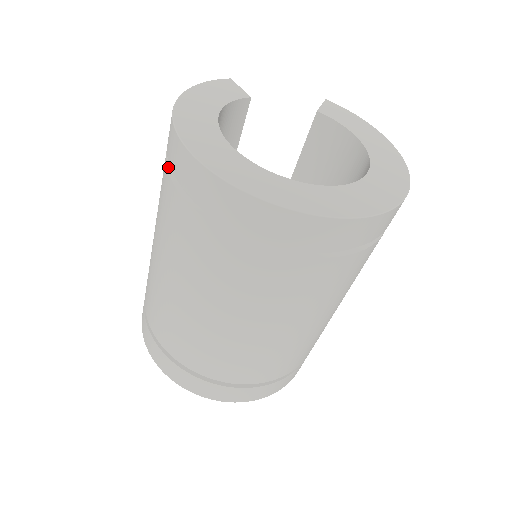
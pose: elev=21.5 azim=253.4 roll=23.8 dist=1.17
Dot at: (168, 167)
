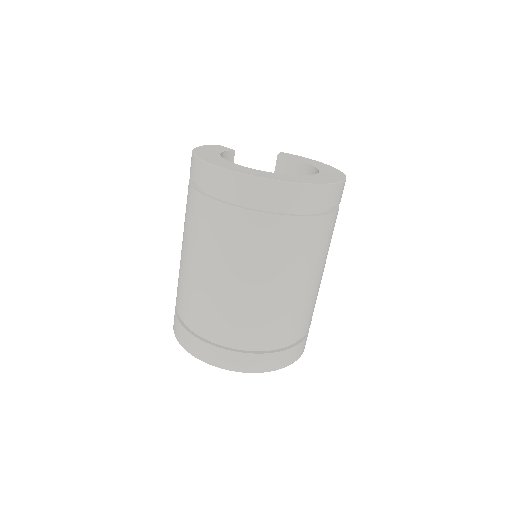
Dot at: (194, 188)
